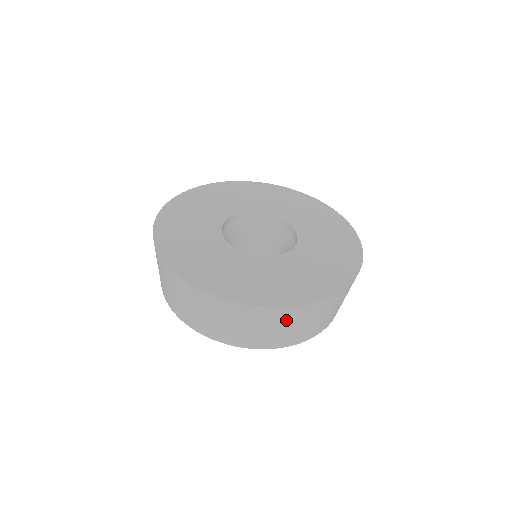
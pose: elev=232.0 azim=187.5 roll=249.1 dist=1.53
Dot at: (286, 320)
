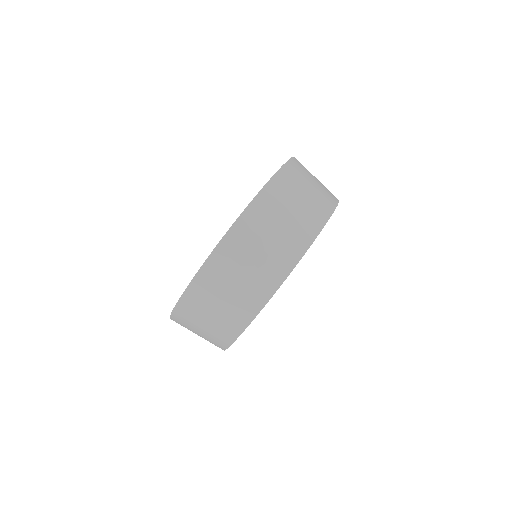
Dot at: (199, 309)
